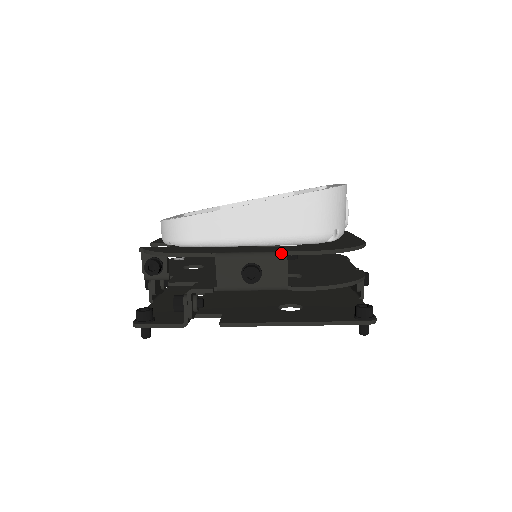
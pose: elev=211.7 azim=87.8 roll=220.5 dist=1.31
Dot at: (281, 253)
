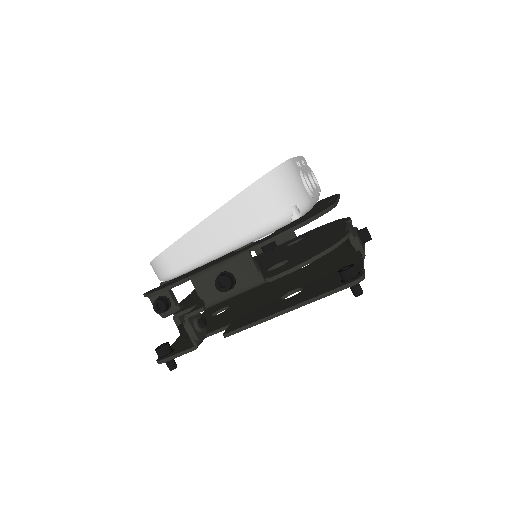
Dot at: (243, 253)
